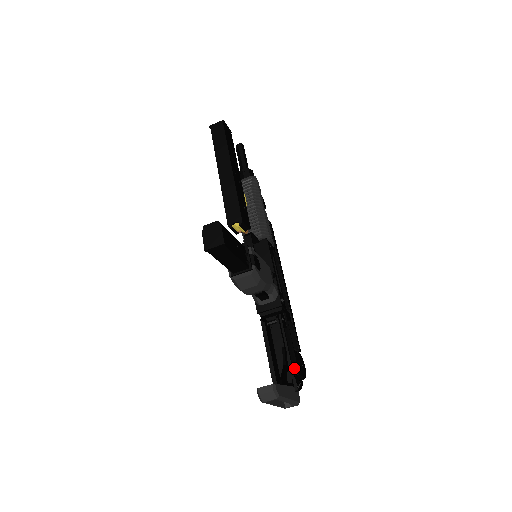
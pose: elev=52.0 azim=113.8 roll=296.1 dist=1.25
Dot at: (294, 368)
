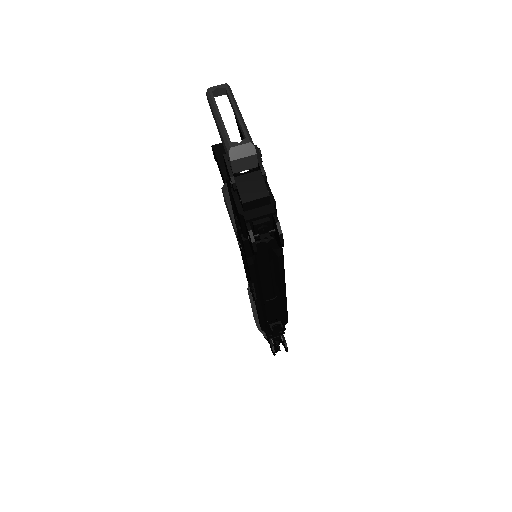
Dot at: occluded
